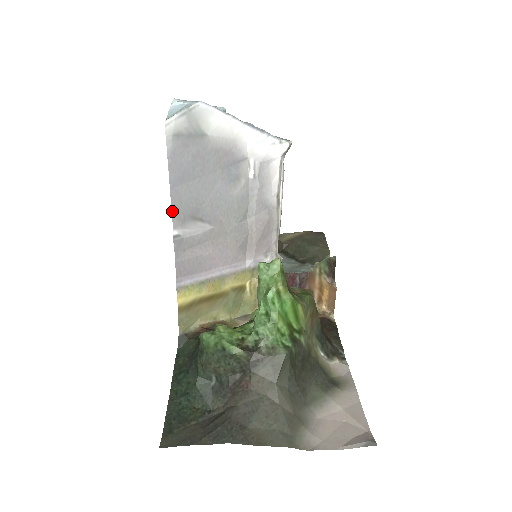
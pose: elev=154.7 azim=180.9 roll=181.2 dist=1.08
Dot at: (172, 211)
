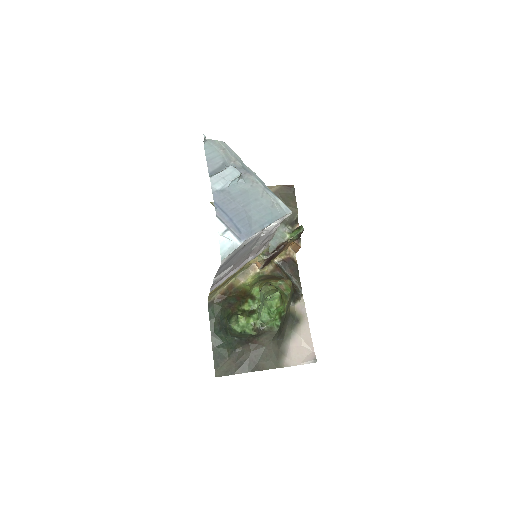
Dot at: (215, 276)
